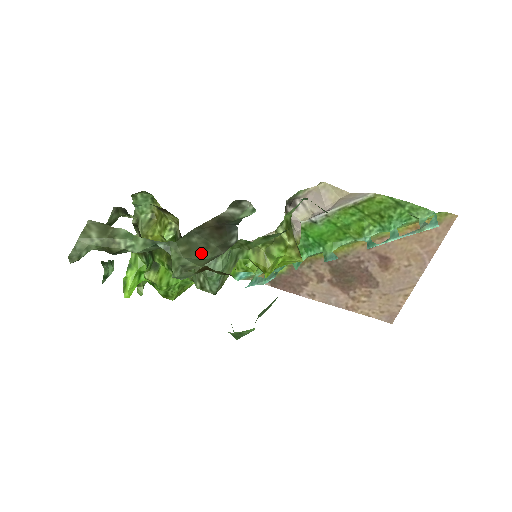
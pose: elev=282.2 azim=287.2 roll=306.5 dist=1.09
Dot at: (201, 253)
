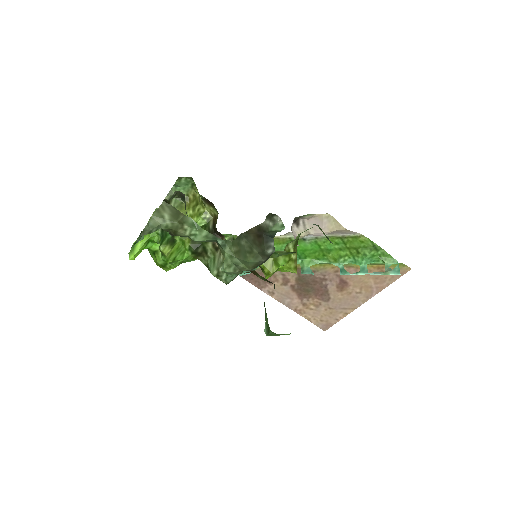
Dot at: (246, 256)
